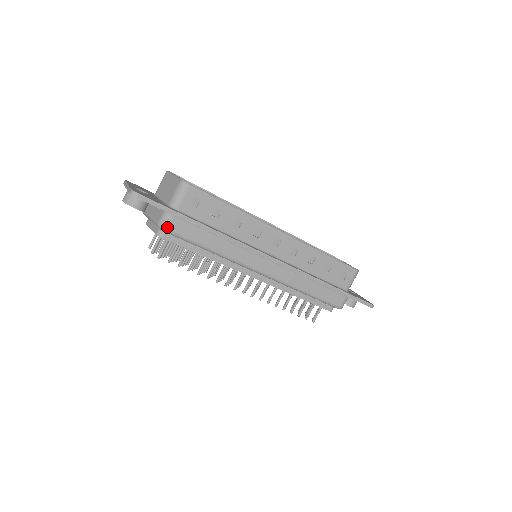
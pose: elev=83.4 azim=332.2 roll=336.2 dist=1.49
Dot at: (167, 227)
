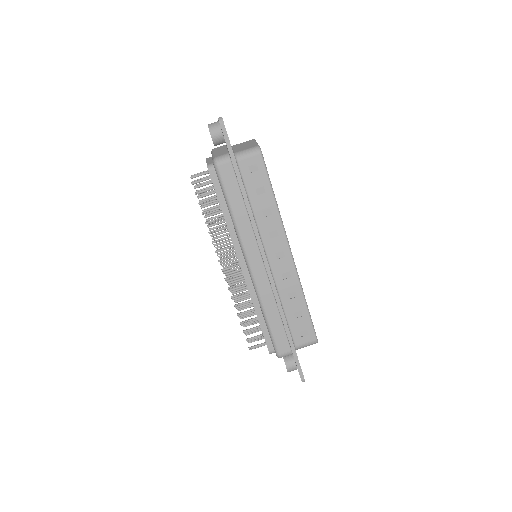
Dot at: (219, 164)
